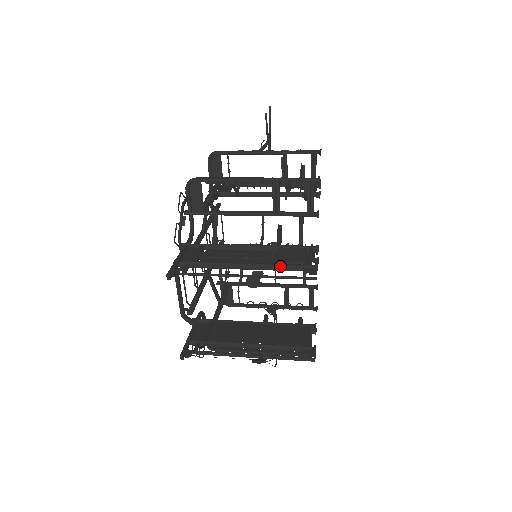
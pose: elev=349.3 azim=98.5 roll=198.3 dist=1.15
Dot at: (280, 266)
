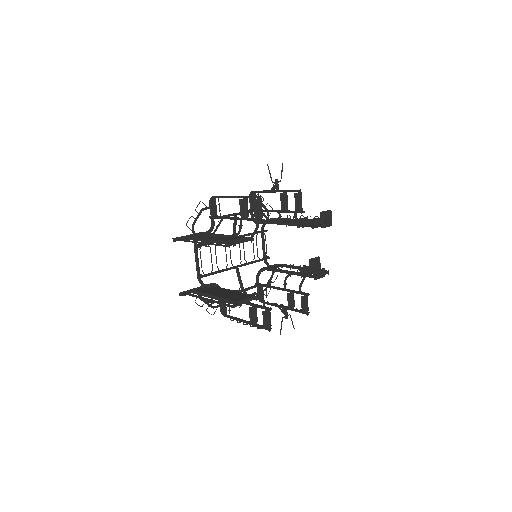
Dot at: (220, 241)
